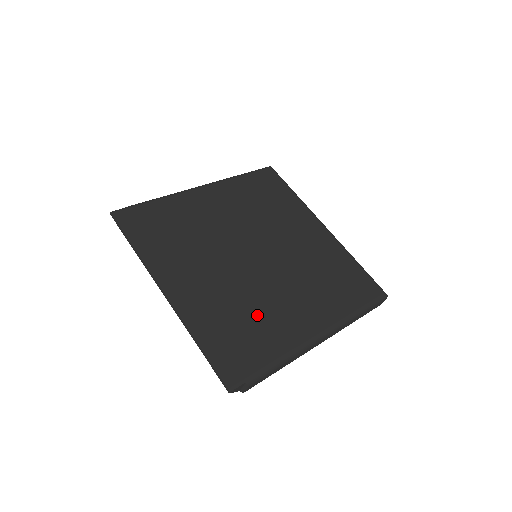
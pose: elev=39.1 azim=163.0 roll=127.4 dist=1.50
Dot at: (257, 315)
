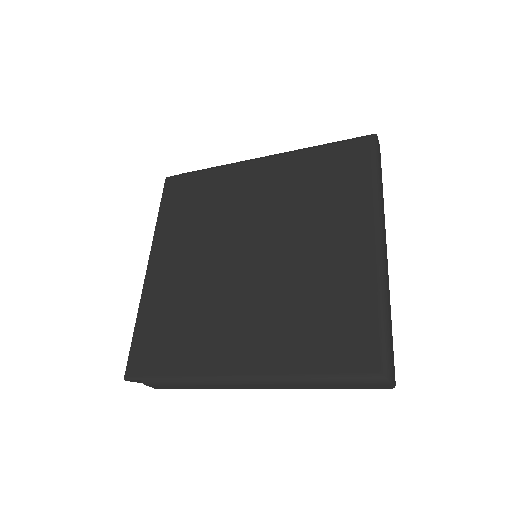
Dot at: (198, 322)
